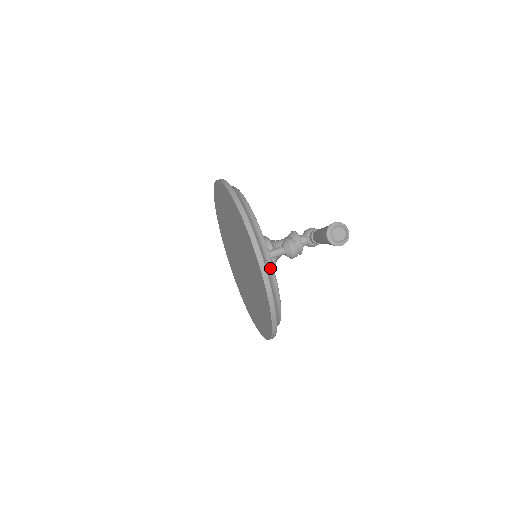
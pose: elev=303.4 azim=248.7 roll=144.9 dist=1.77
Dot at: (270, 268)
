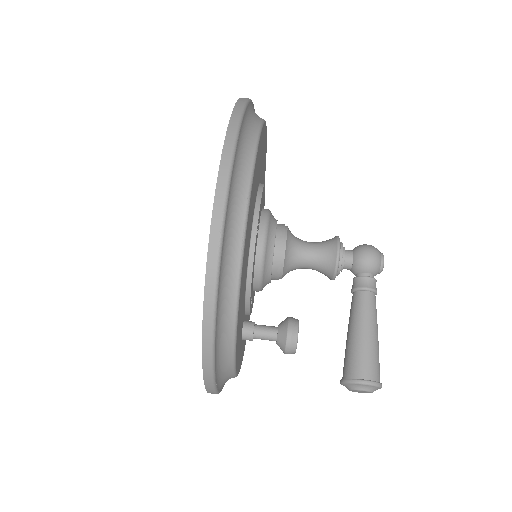
Dot at: occluded
